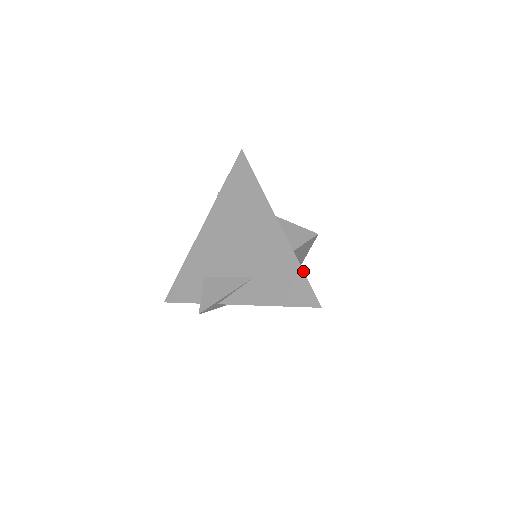
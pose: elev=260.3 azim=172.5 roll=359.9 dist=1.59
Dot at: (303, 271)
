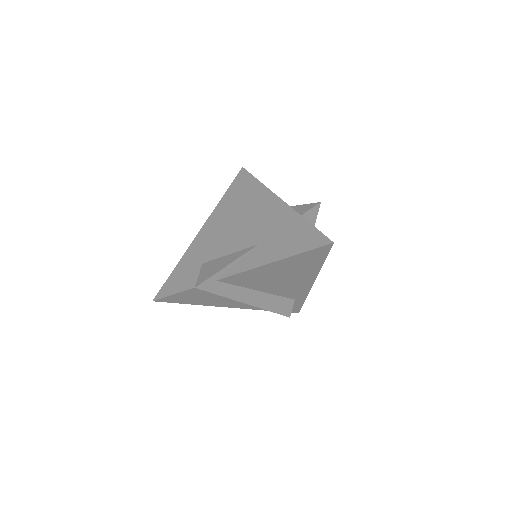
Dot at: (310, 223)
